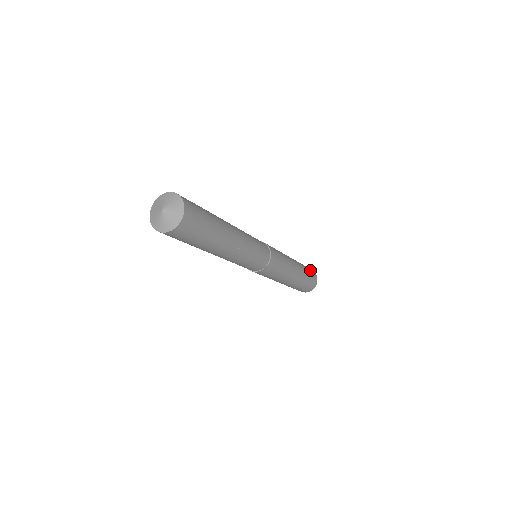
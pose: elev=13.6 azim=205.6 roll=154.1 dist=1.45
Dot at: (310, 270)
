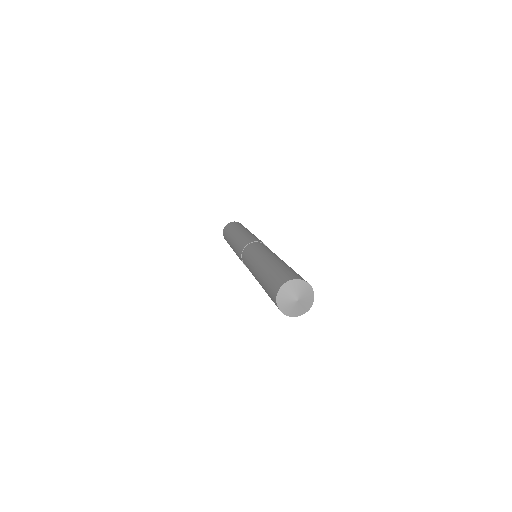
Dot at: occluded
